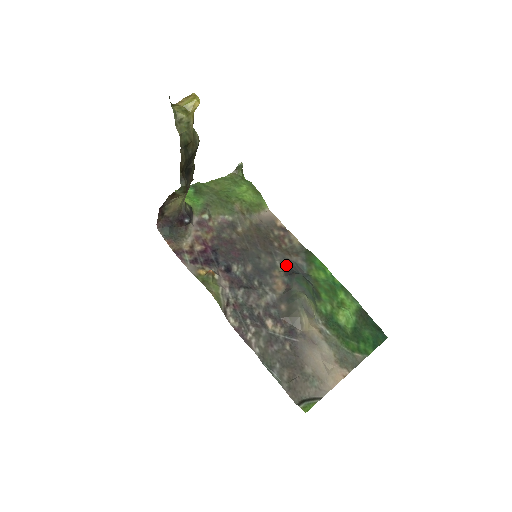
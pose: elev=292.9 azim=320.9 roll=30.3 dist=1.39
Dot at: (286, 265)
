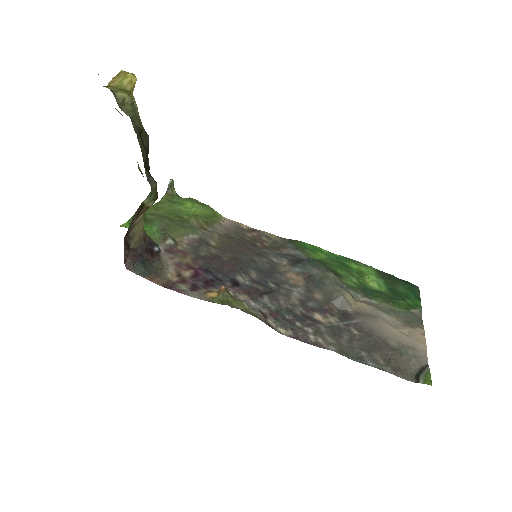
Dot at: (284, 258)
